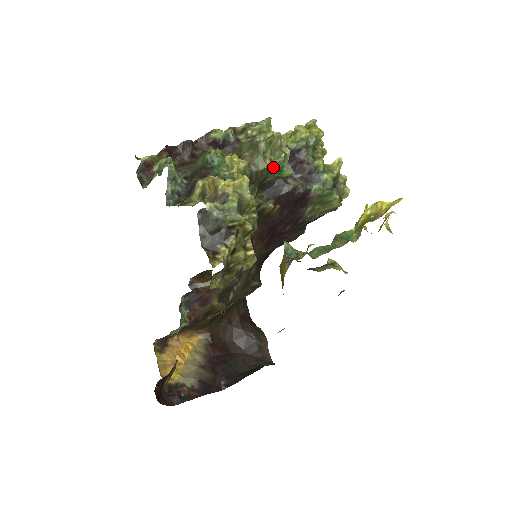
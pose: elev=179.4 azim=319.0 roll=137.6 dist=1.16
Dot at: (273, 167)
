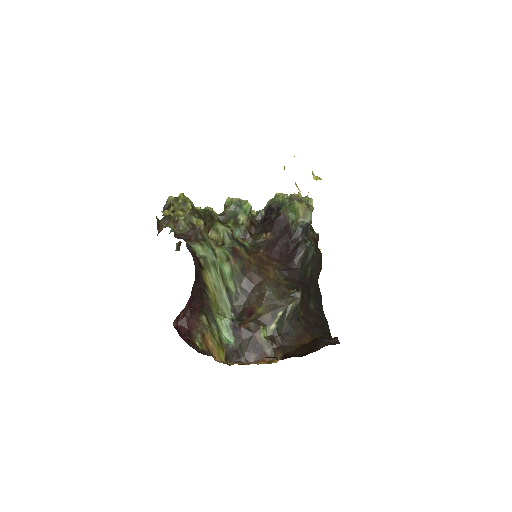
Dot at: (231, 205)
